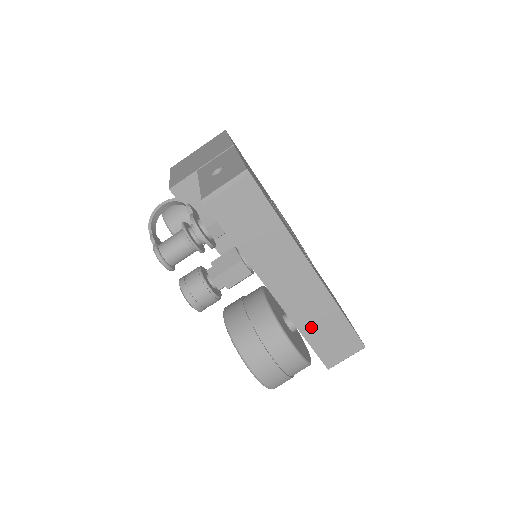
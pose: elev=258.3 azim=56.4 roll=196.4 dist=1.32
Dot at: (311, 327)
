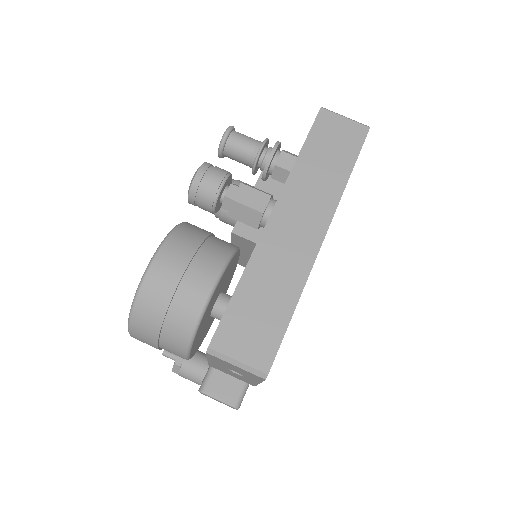
Dot at: (257, 280)
